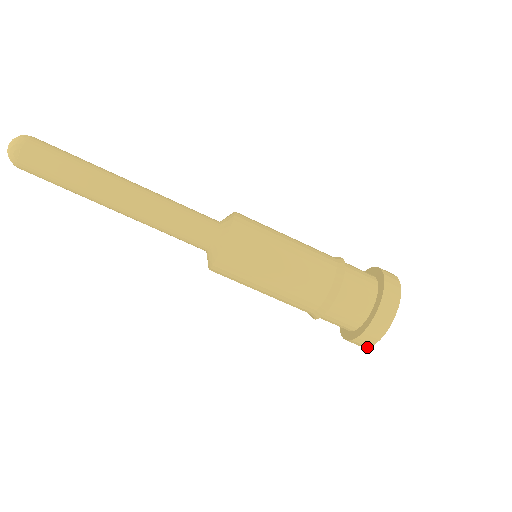
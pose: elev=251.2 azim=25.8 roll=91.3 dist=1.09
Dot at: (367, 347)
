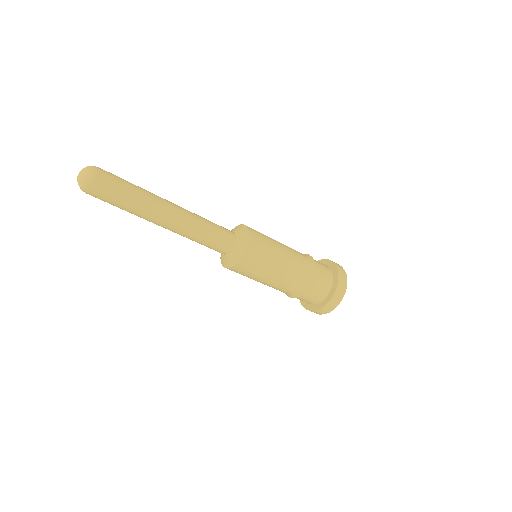
Dot at: (319, 314)
